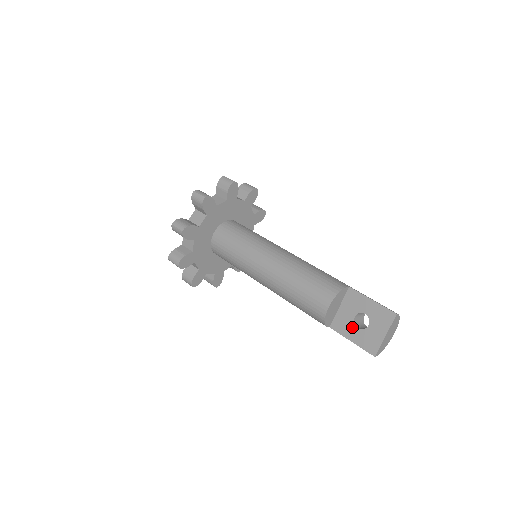
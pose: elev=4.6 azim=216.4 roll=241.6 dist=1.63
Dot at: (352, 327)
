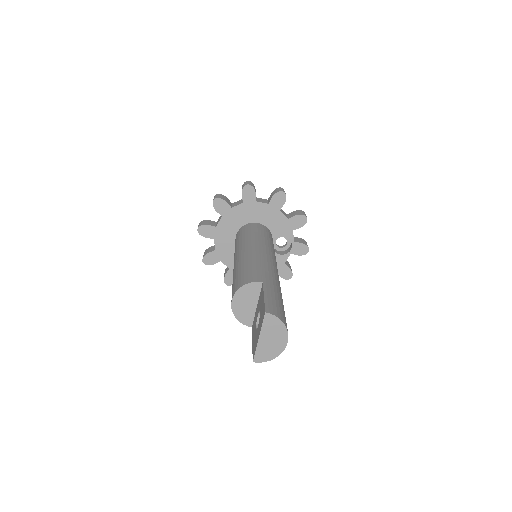
Dot at: (255, 327)
